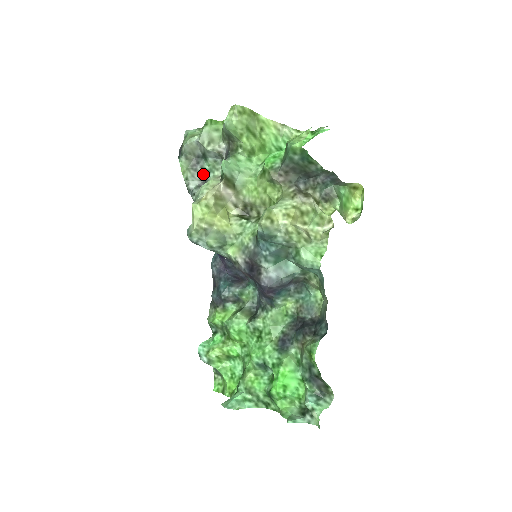
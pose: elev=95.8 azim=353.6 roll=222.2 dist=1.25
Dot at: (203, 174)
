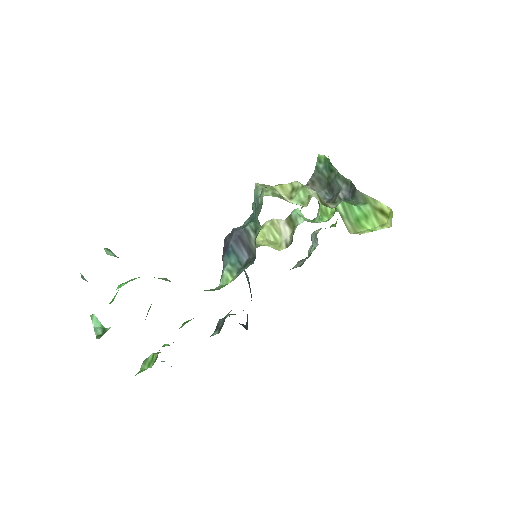
Dot at: occluded
